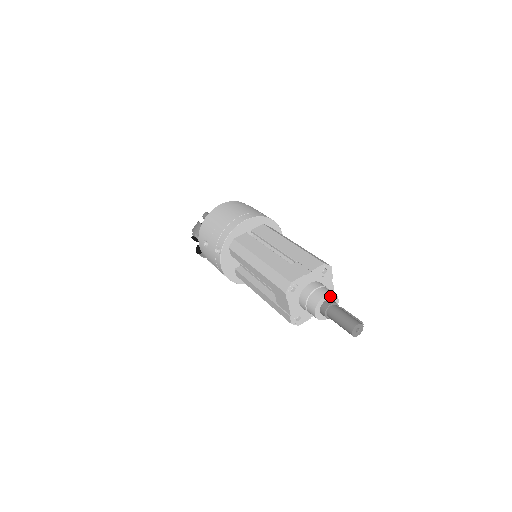
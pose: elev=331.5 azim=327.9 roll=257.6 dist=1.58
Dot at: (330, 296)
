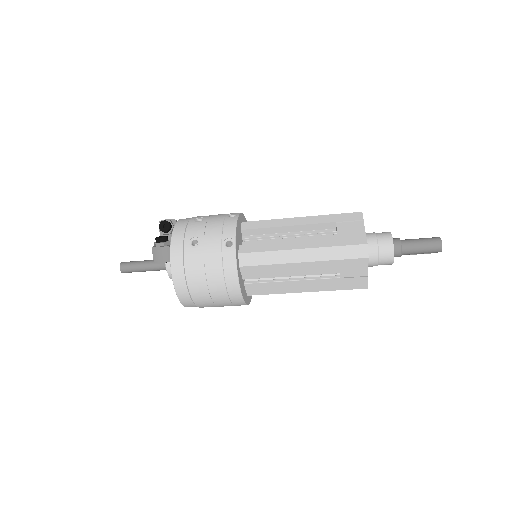
Dot at: occluded
